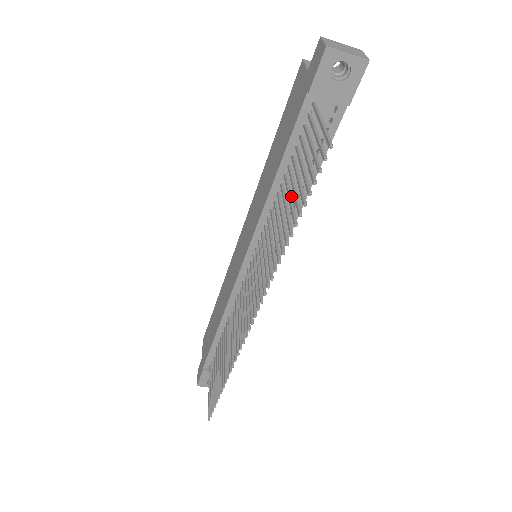
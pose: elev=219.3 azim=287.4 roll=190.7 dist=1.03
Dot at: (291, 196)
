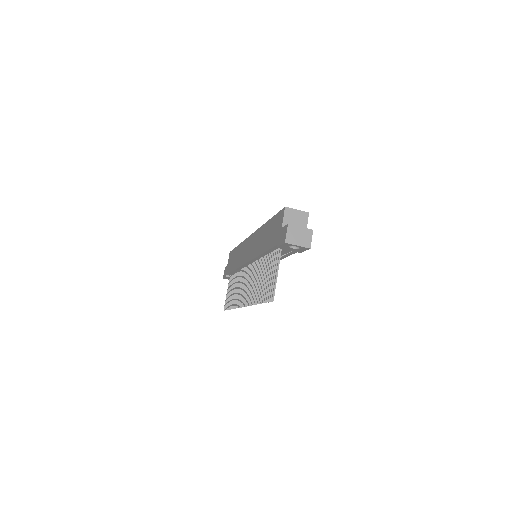
Dot at: (264, 278)
